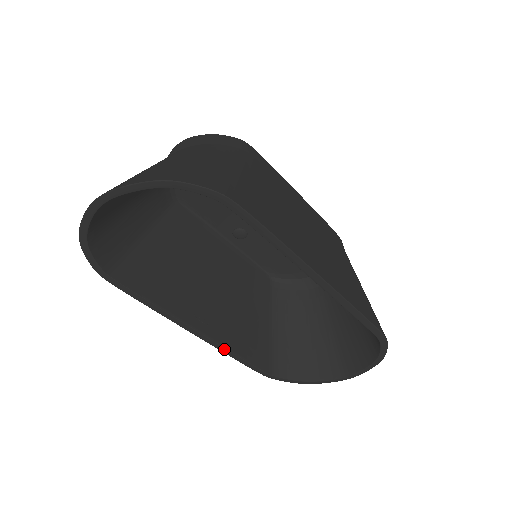
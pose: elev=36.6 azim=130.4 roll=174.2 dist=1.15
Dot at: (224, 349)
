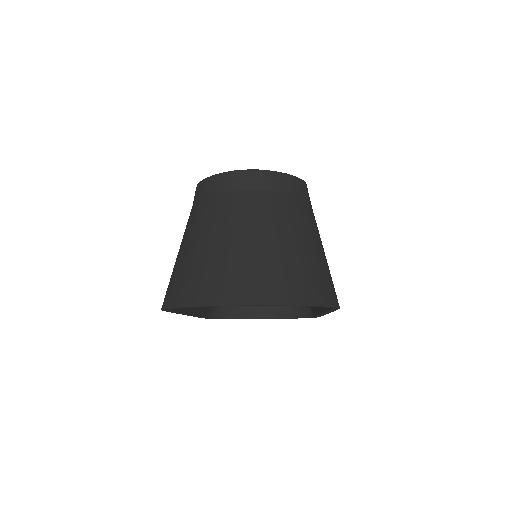
Dot at: (198, 316)
